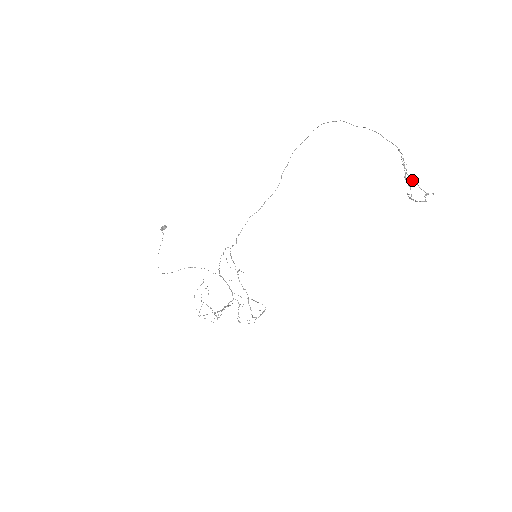
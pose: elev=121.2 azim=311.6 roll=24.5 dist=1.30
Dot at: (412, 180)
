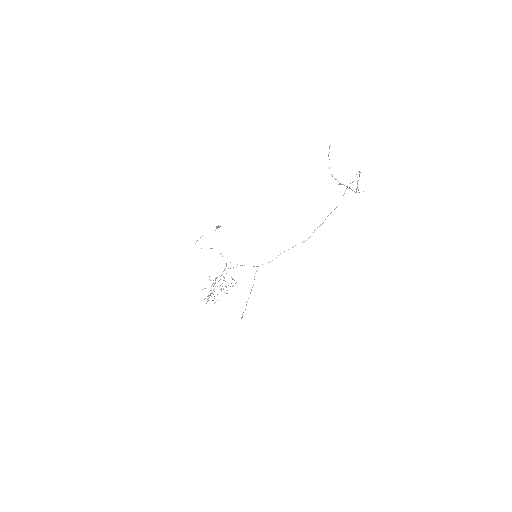
Dot at: (357, 188)
